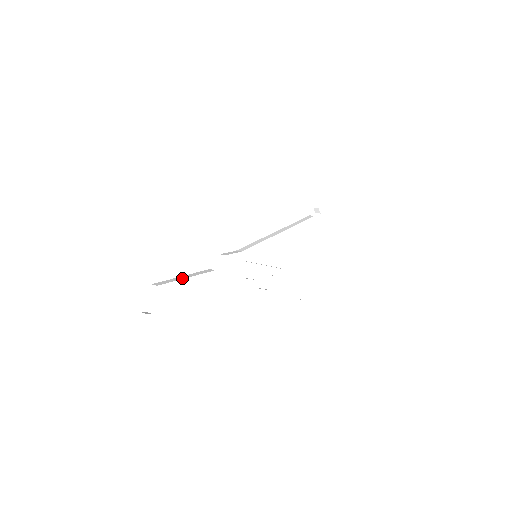
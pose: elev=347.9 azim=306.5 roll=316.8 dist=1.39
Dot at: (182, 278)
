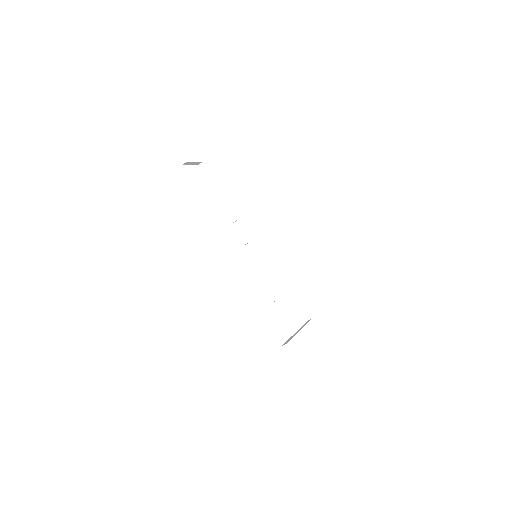
Dot at: occluded
